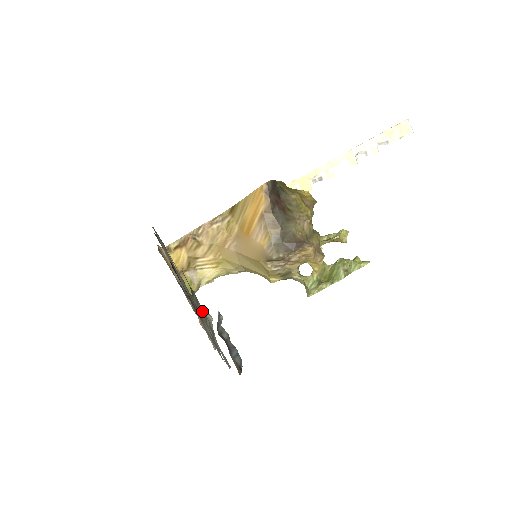
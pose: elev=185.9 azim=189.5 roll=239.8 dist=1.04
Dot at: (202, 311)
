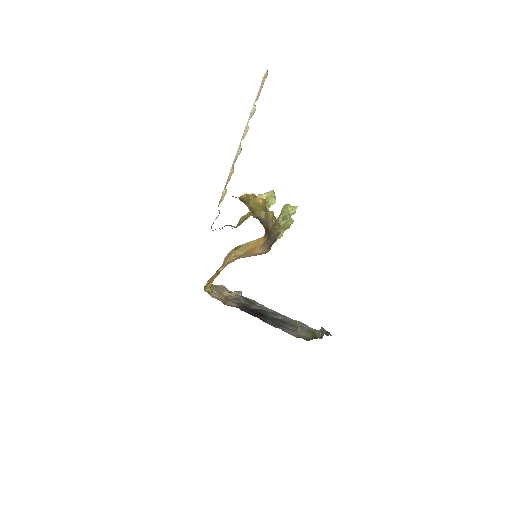
Dot at: (315, 334)
